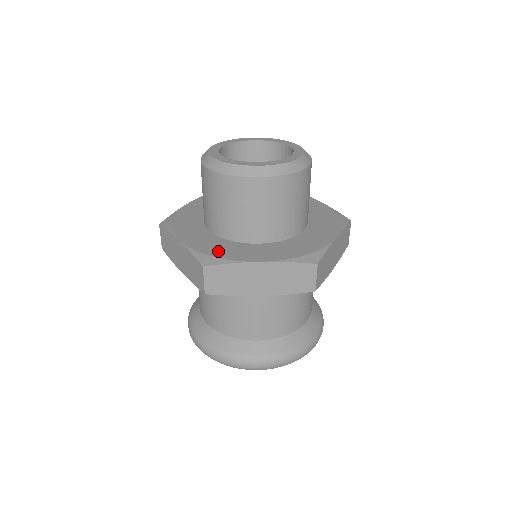
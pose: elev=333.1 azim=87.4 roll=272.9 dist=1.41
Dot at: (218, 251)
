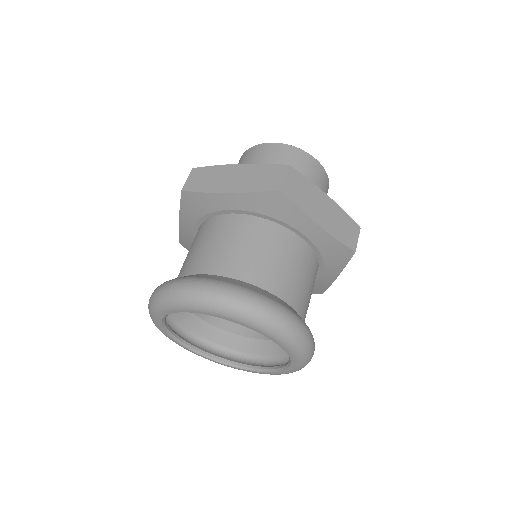
Dot at: occluded
